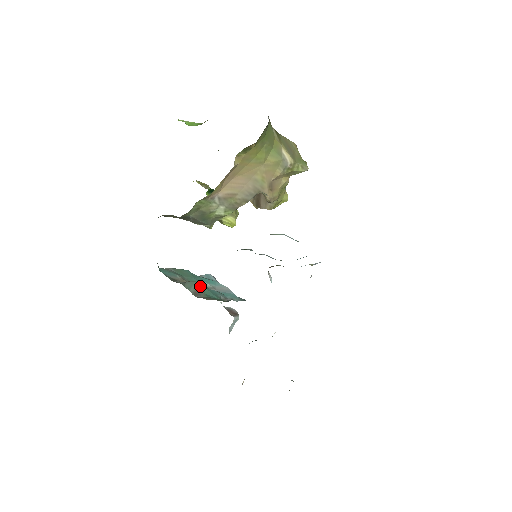
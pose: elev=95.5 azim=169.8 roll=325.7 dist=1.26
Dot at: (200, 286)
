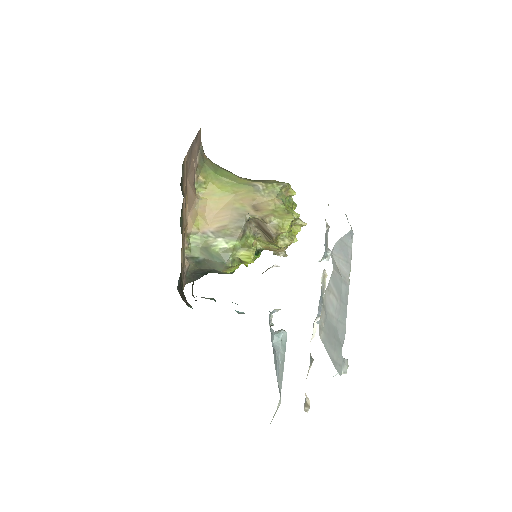
Dot at: (211, 298)
